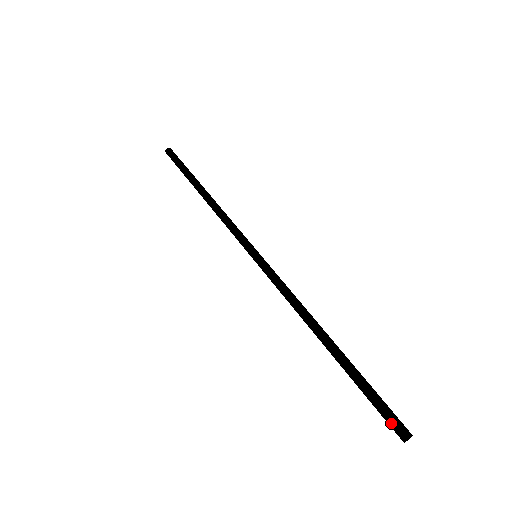
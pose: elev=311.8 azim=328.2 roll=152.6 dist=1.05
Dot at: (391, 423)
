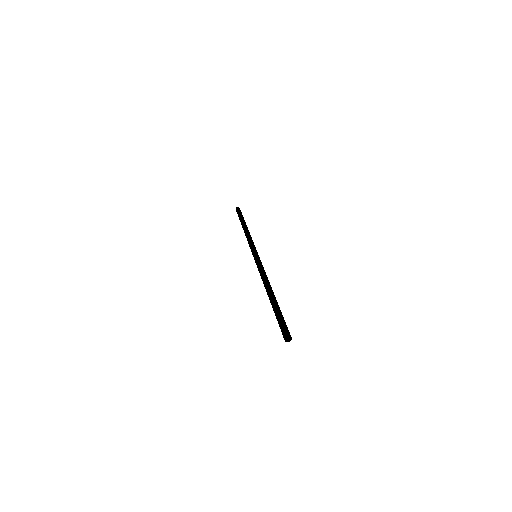
Dot at: (282, 333)
